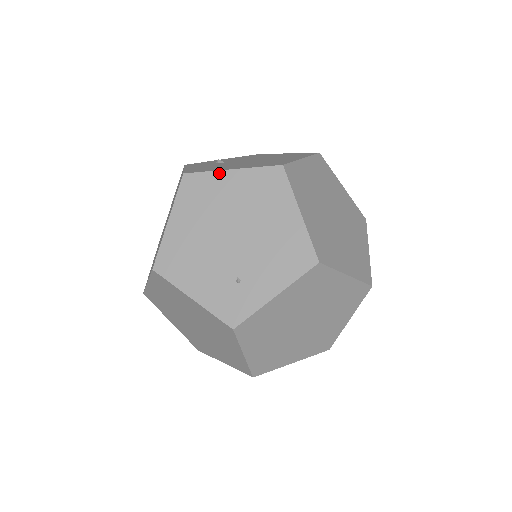
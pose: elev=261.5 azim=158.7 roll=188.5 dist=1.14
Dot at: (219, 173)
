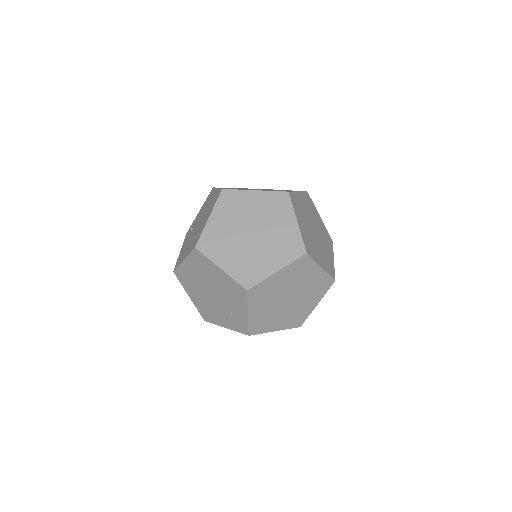
Dot at: (182, 265)
